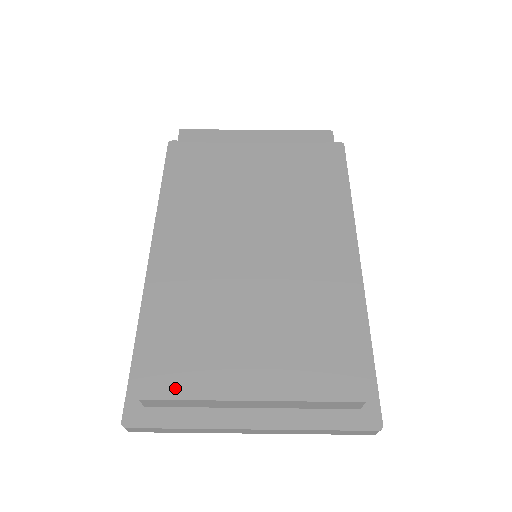
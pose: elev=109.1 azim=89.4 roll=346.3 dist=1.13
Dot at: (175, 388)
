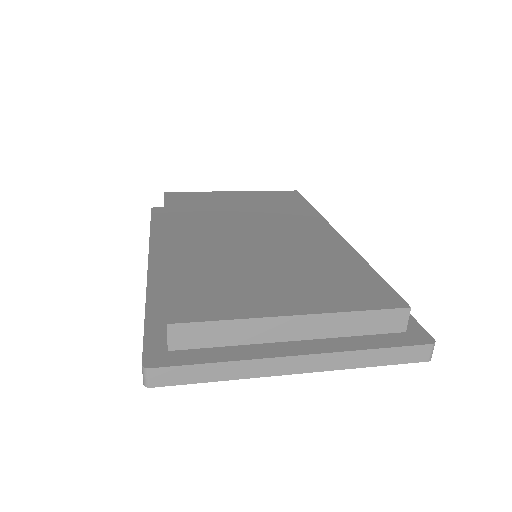
Dot at: (207, 314)
